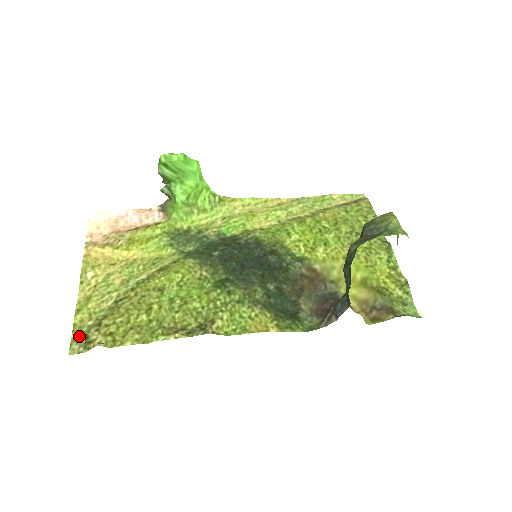
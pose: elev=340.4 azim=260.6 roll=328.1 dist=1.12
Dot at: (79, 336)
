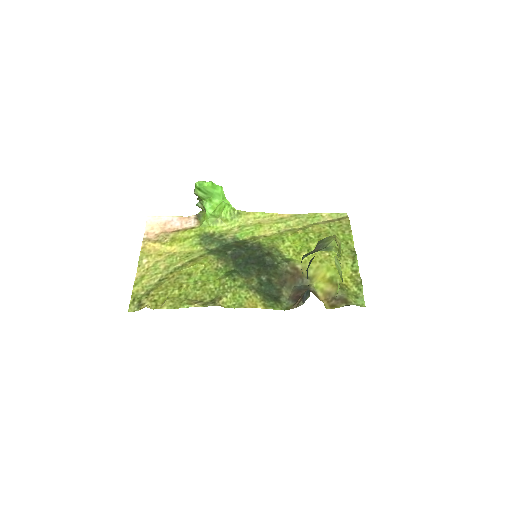
Dot at: (135, 301)
